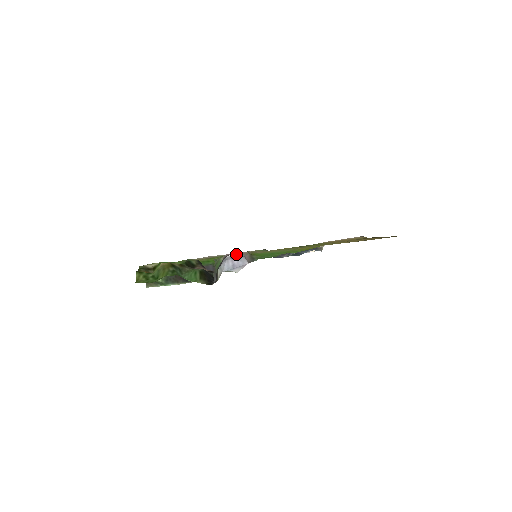
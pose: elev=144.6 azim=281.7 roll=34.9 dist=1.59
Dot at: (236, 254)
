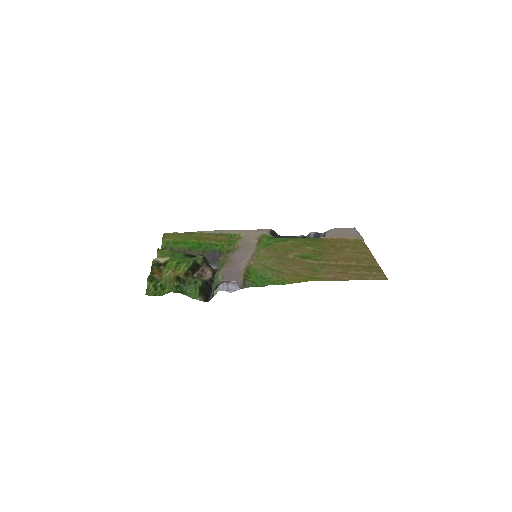
Dot at: (231, 281)
